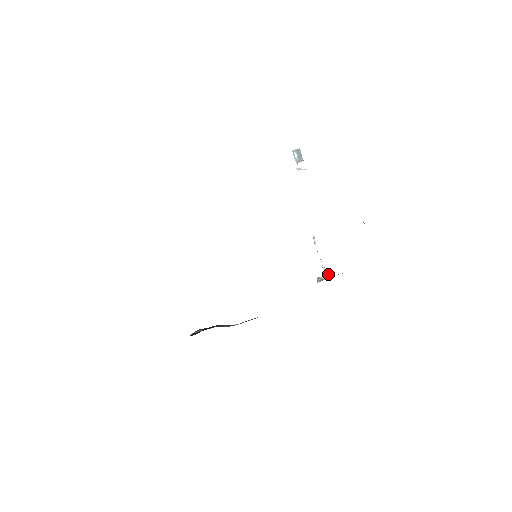
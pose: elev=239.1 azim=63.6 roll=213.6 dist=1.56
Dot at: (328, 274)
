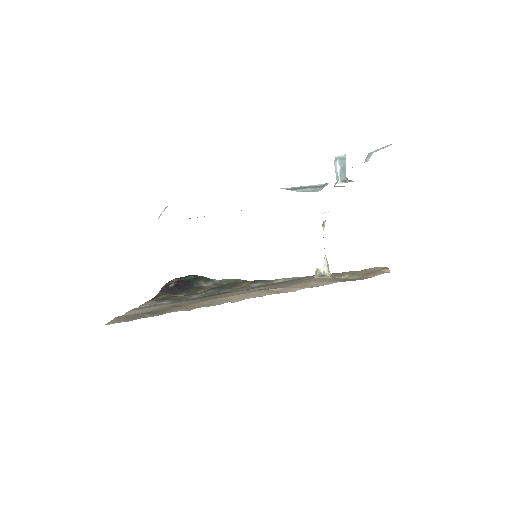
Dot at: (328, 268)
